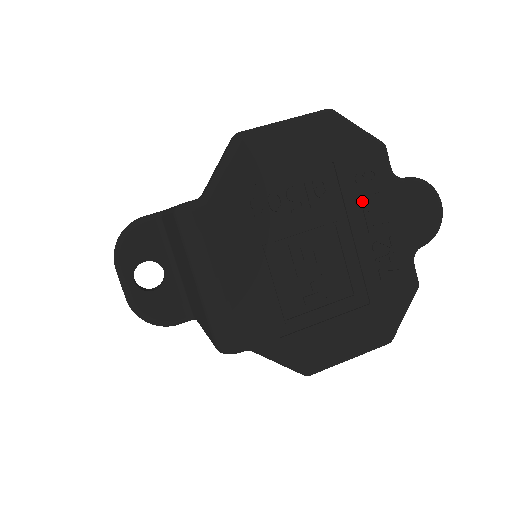
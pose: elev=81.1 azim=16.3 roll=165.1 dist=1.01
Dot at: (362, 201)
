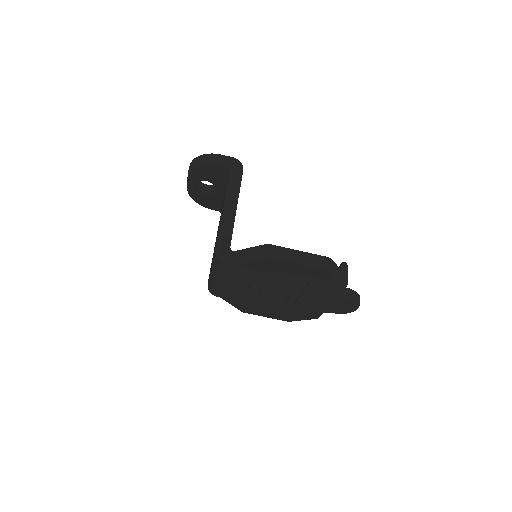
Dot at: (314, 294)
